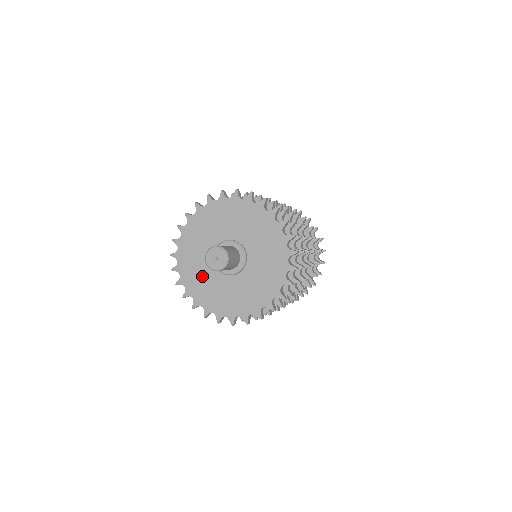
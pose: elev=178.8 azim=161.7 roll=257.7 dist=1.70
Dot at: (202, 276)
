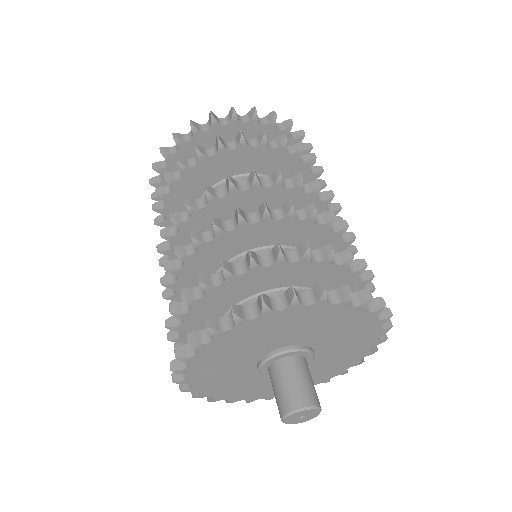
Dot at: (270, 385)
